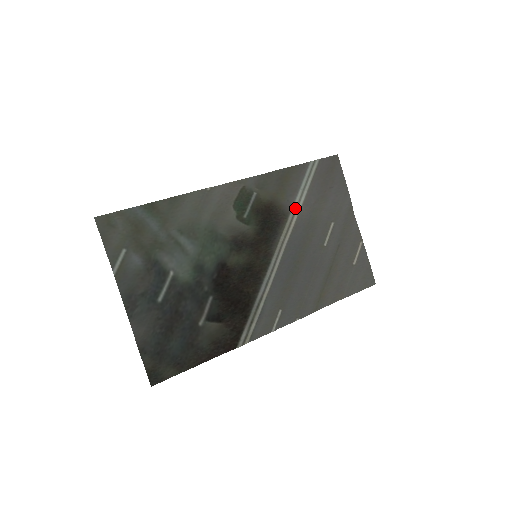
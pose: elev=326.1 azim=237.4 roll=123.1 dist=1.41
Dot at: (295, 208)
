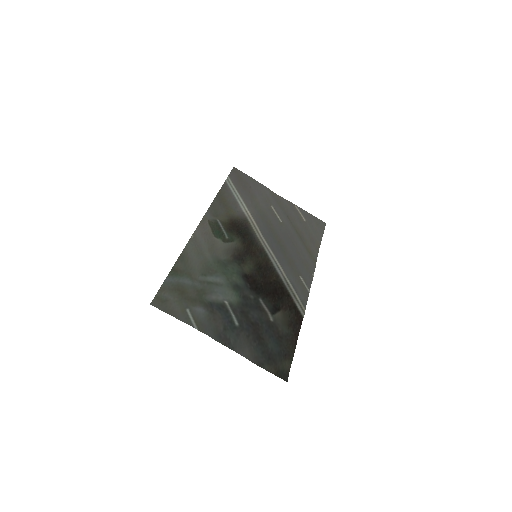
Dot at: (246, 212)
